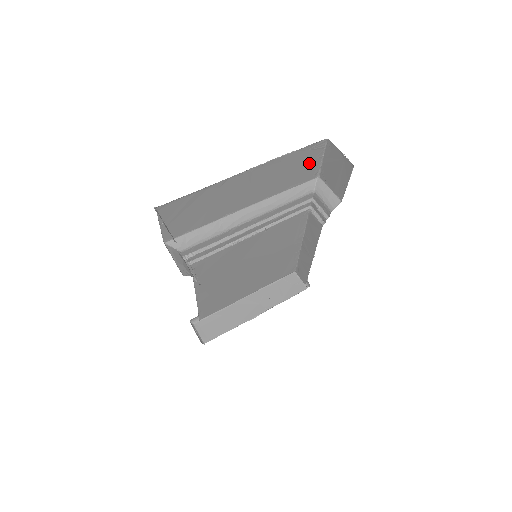
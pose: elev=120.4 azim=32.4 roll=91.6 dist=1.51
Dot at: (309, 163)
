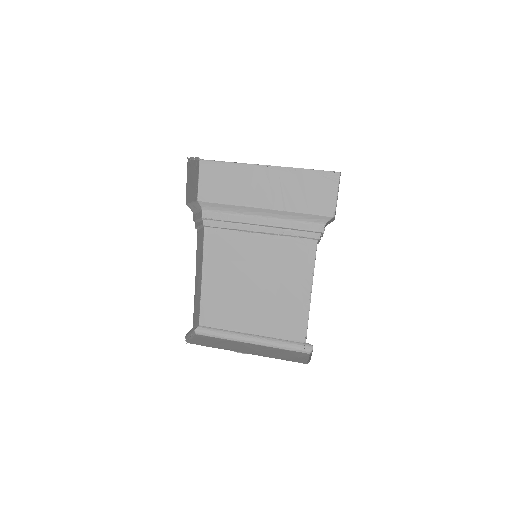
Dot at: (324, 193)
